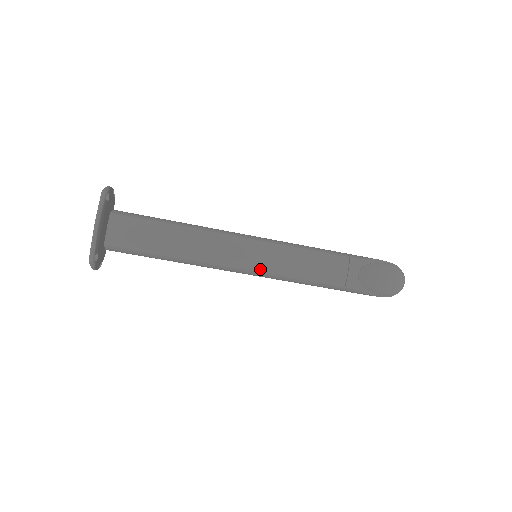
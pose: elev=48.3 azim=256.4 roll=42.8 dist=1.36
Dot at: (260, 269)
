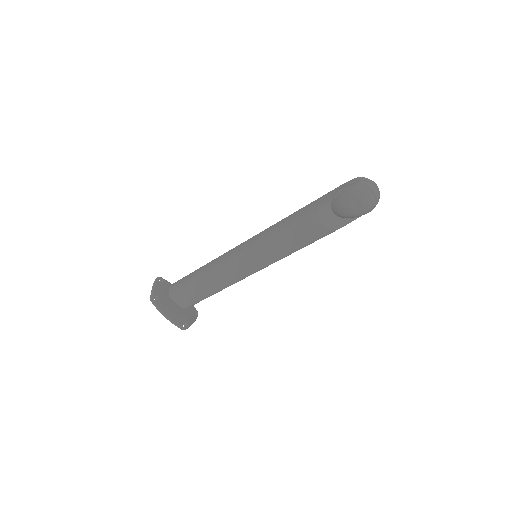
Dot at: (264, 266)
